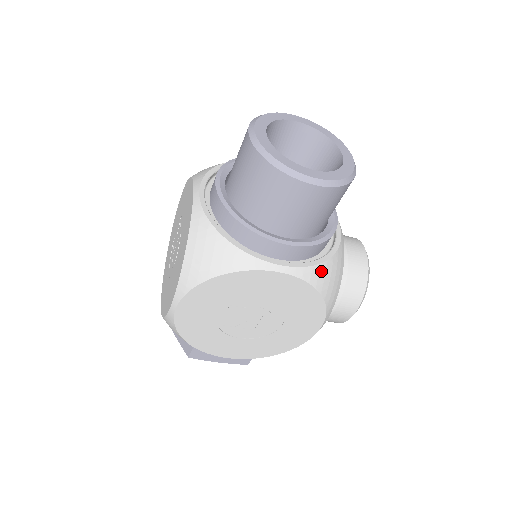
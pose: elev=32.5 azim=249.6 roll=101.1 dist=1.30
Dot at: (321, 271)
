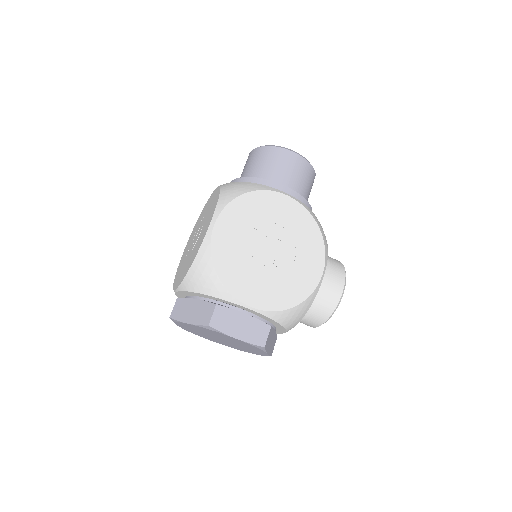
Dot at: (313, 214)
